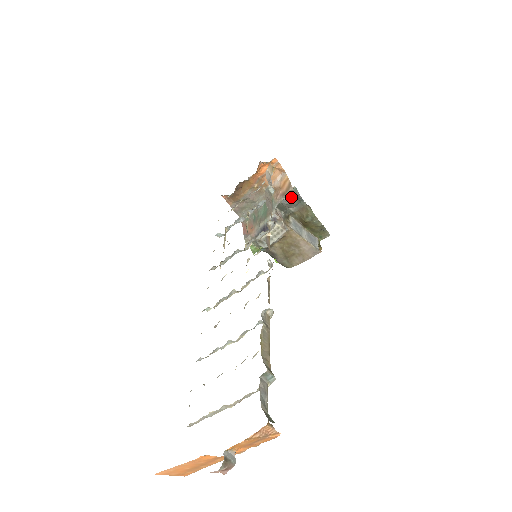
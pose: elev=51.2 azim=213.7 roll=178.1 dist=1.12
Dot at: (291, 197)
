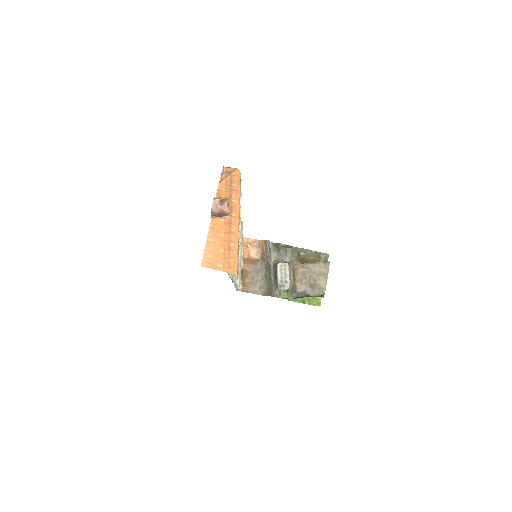
Dot at: (274, 249)
